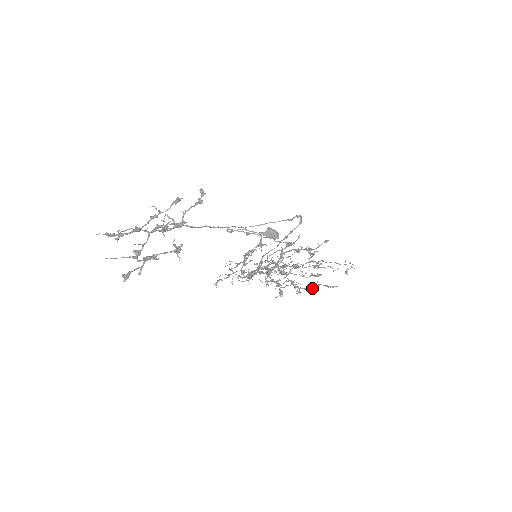
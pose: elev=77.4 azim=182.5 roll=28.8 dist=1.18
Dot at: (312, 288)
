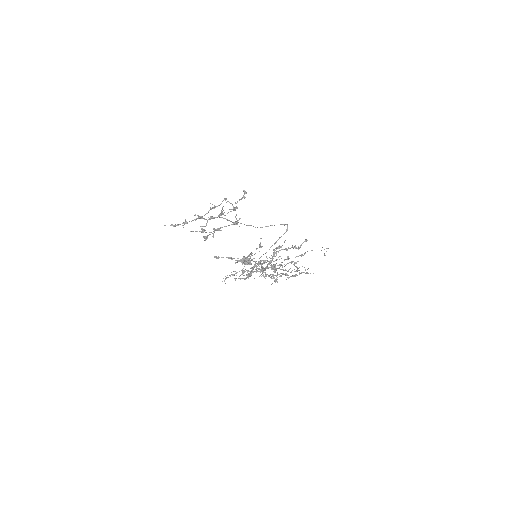
Dot at: (297, 275)
